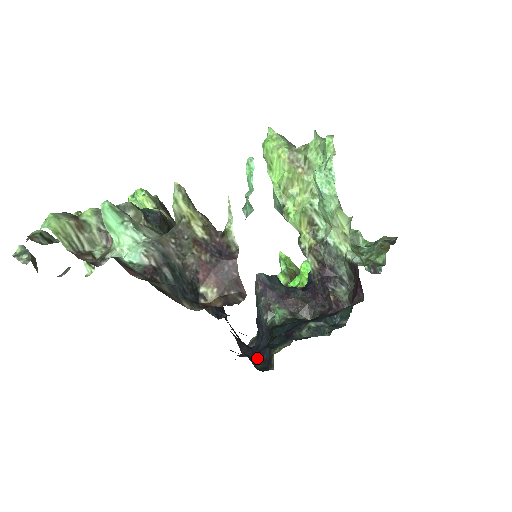
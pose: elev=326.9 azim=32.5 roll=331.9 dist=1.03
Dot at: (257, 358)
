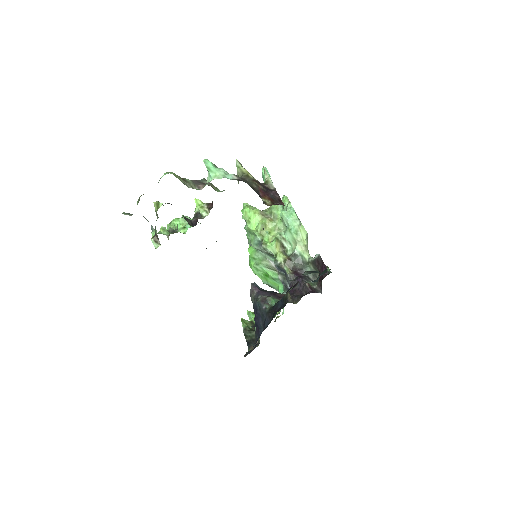
Dot at: occluded
